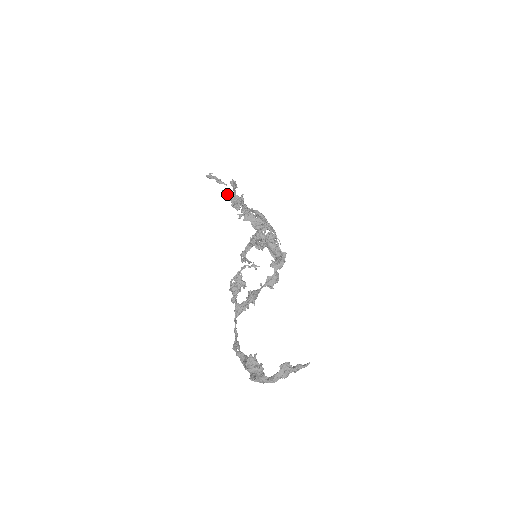
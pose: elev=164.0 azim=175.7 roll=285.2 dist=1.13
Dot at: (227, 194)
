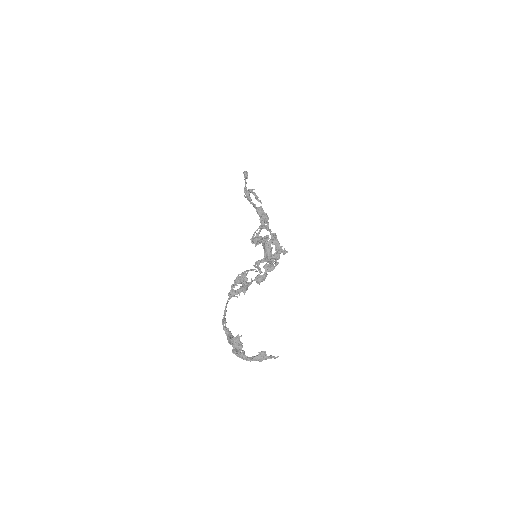
Dot at: (260, 211)
